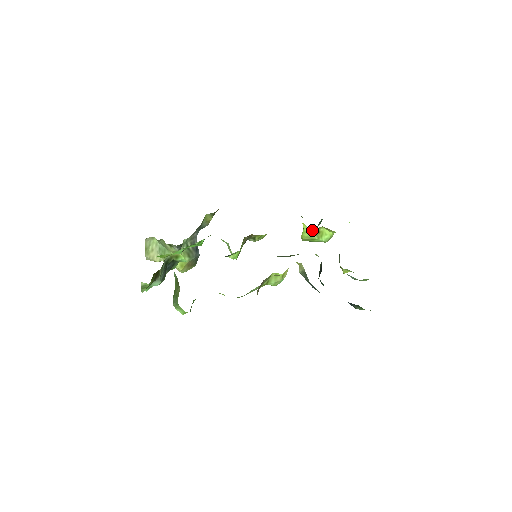
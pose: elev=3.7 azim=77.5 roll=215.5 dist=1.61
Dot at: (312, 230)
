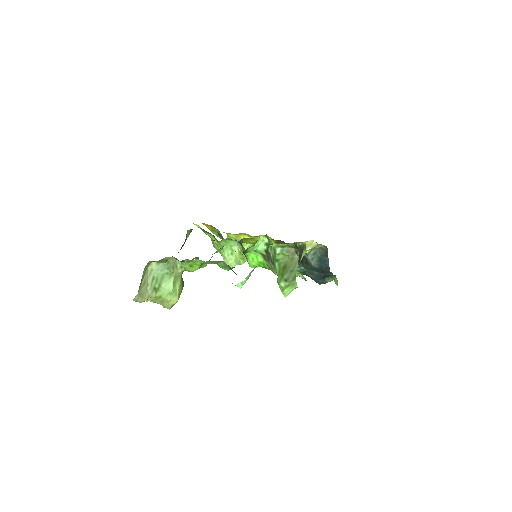
Dot at: occluded
